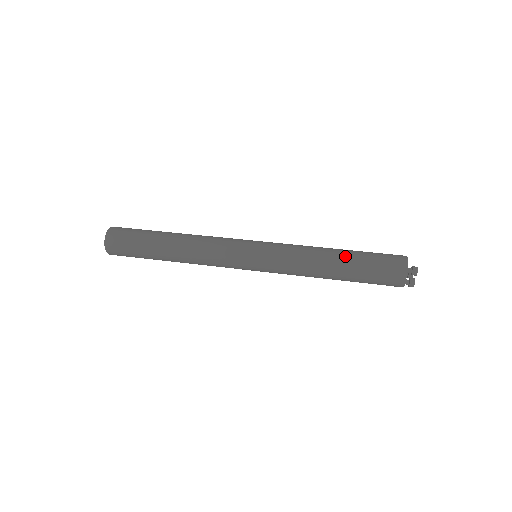
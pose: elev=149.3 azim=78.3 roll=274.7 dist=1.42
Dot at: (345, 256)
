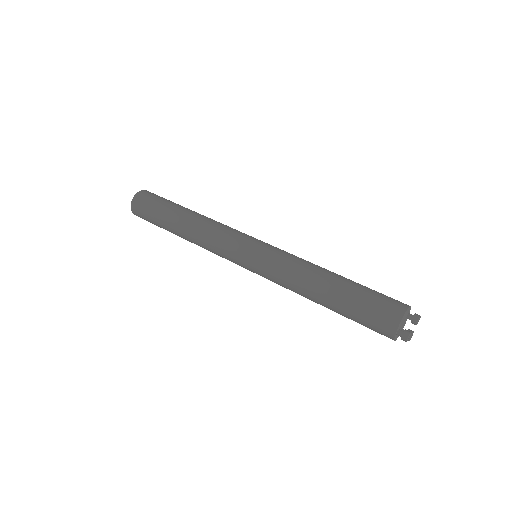
Dot at: (331, 299)
